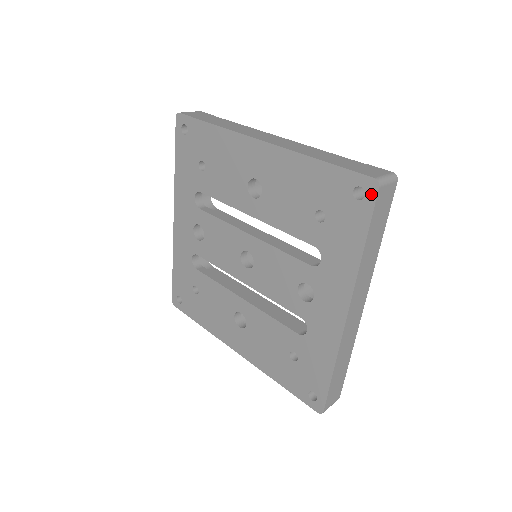
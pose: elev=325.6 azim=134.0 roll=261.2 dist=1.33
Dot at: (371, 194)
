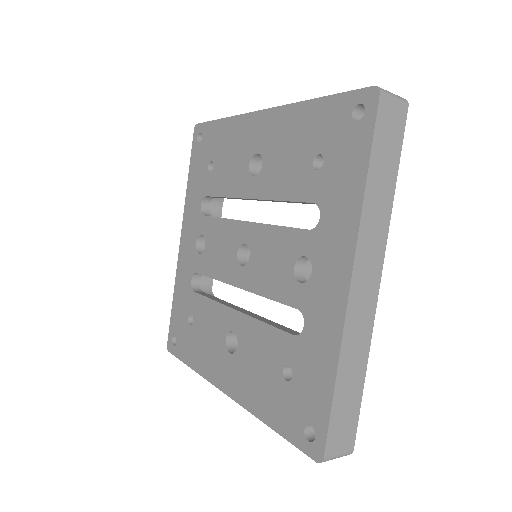
Dot at: (371, 106)
